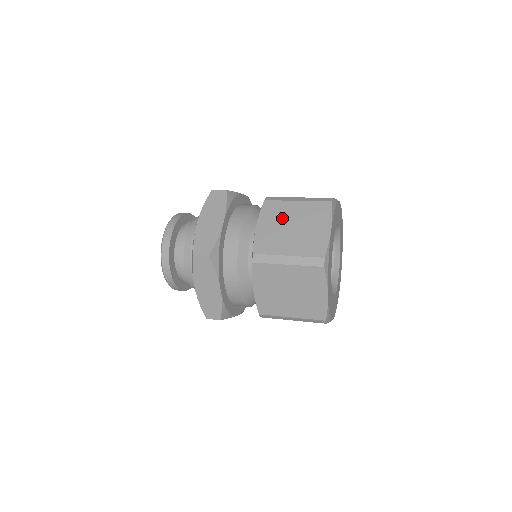
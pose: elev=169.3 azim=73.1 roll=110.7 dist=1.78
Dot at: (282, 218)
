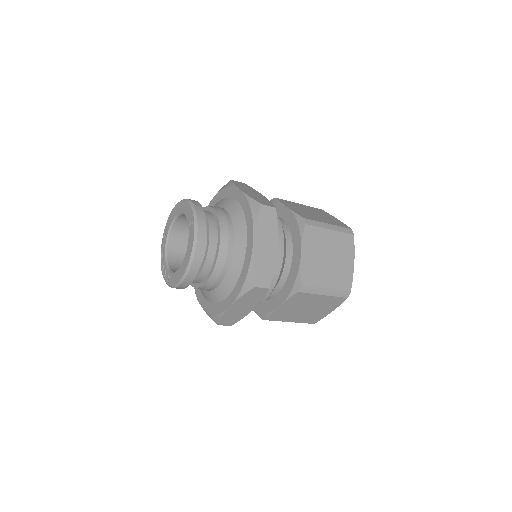
Dot at: (321, 248)
